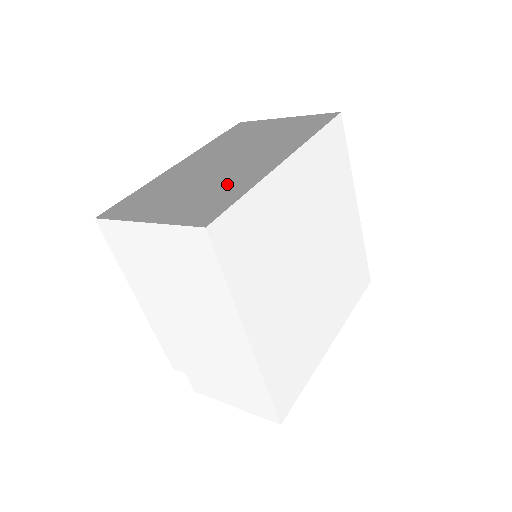
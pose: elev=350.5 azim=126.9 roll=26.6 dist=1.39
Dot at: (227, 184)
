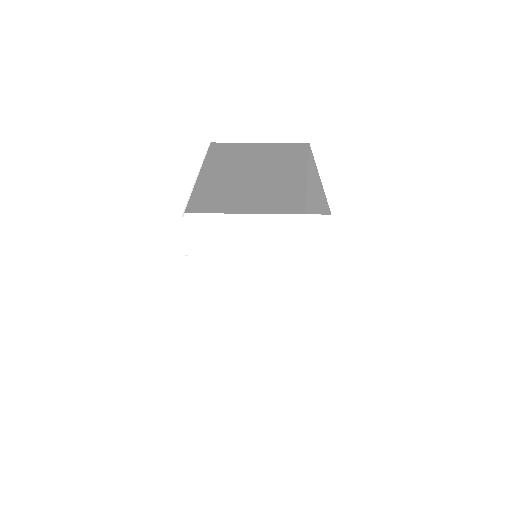
Dot at: (206, 196)
